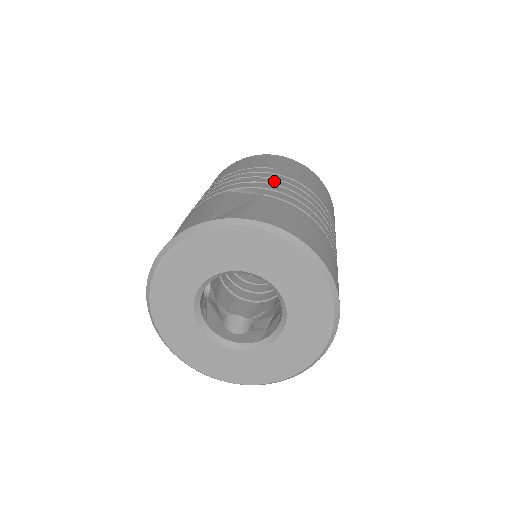
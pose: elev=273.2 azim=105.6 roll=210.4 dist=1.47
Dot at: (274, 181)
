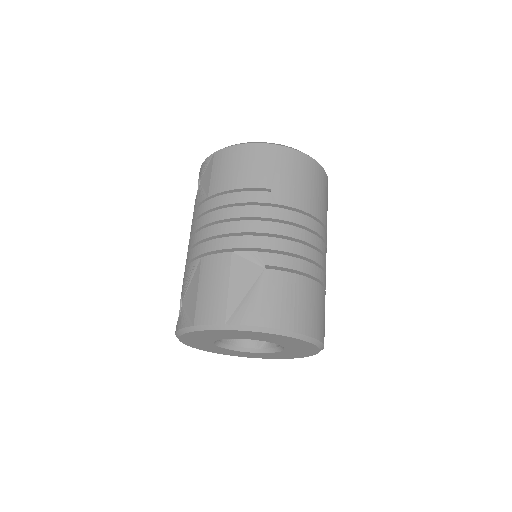
Dot at: (273, 227)
